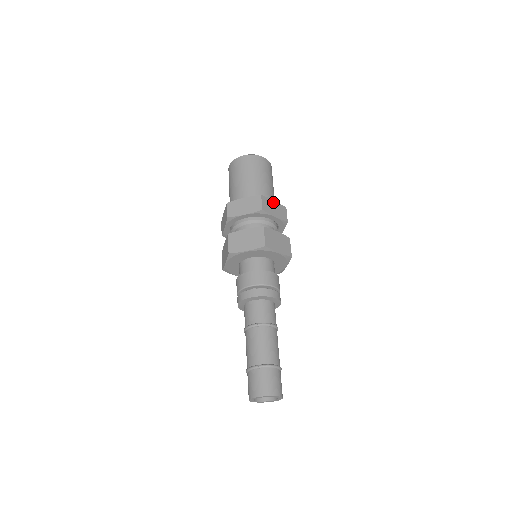
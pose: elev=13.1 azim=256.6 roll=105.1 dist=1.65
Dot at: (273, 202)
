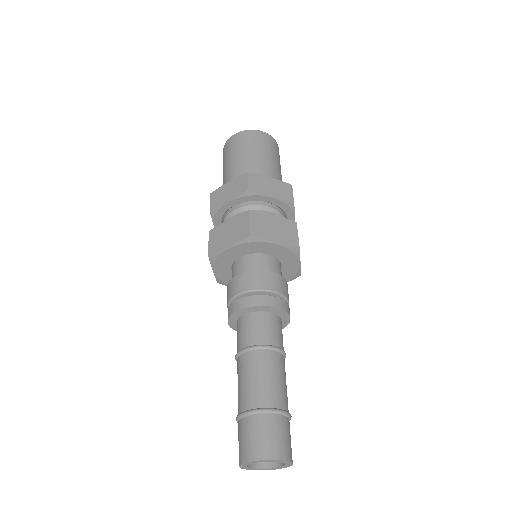
Dot at: (269, 179)
